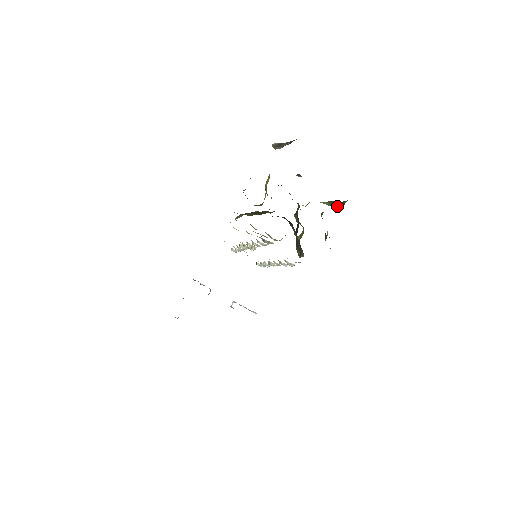
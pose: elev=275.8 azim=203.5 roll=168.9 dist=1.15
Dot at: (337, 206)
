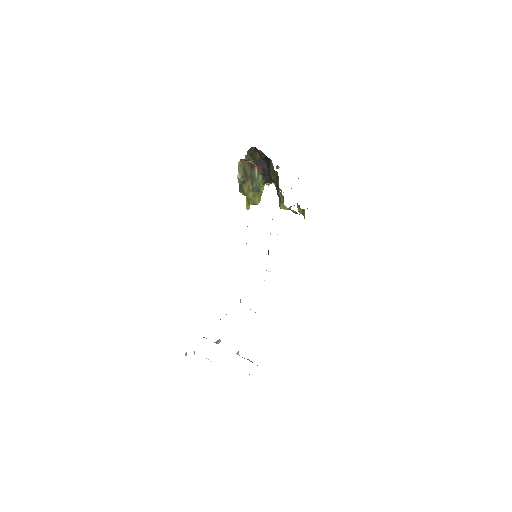
Dot at: occluded
